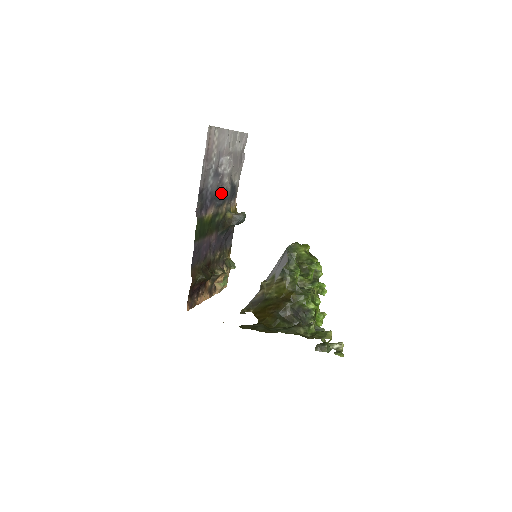
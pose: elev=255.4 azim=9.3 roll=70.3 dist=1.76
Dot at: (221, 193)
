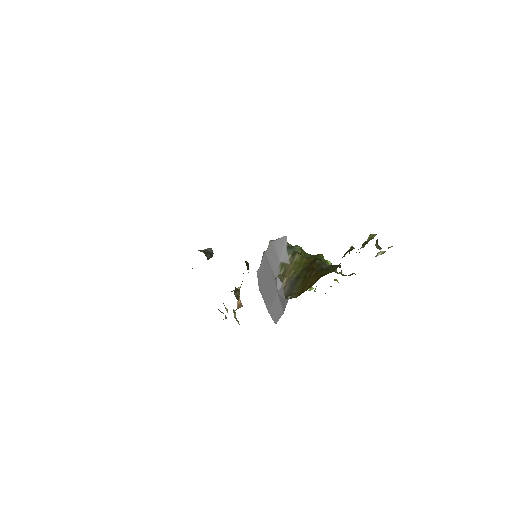
Dot at: occluded
